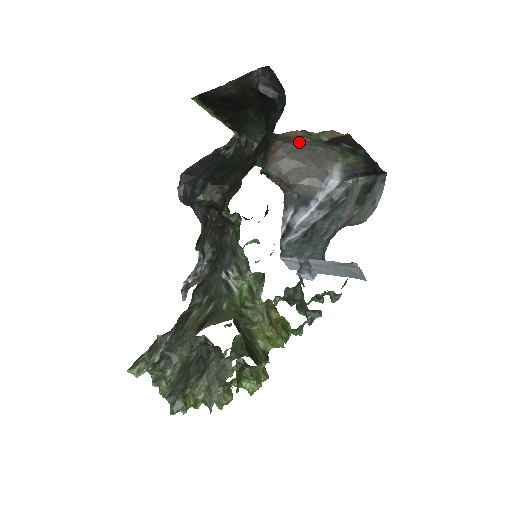
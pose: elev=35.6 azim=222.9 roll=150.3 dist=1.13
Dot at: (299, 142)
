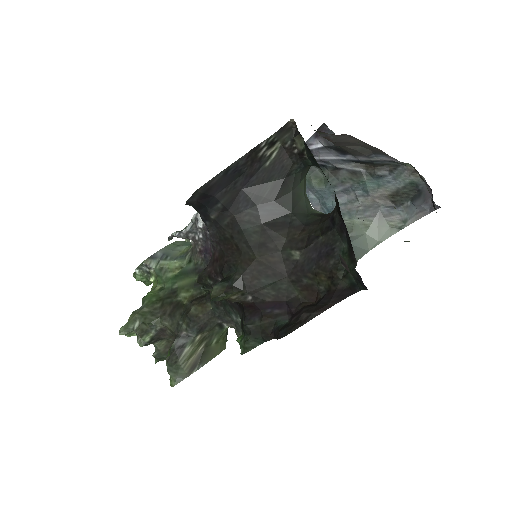
Dot at: occluded
